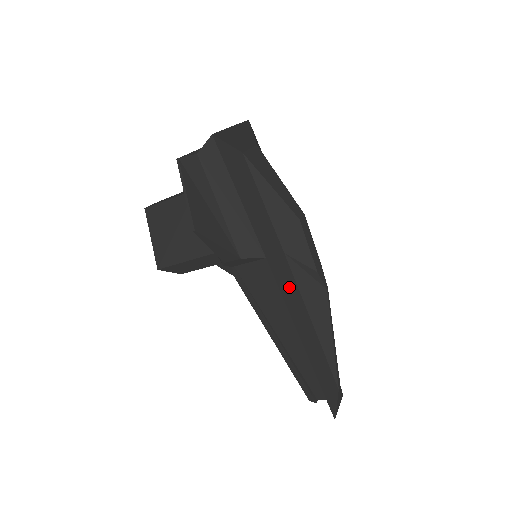
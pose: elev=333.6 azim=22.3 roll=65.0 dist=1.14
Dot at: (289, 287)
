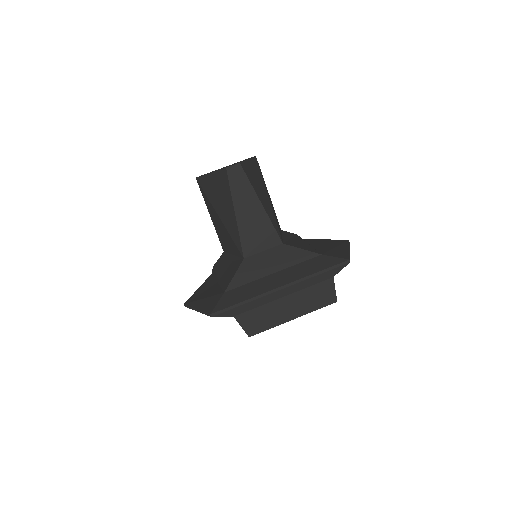
Dot at: occluded
